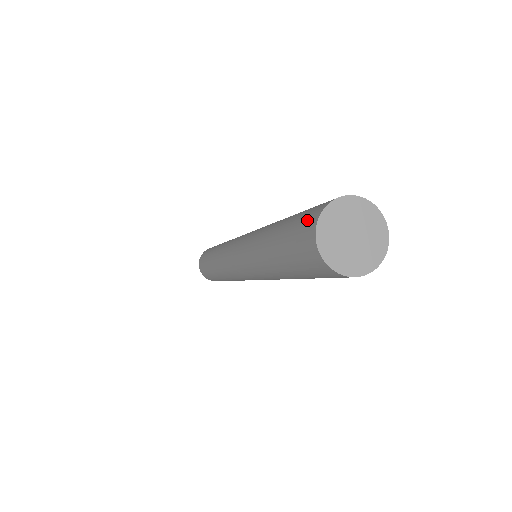
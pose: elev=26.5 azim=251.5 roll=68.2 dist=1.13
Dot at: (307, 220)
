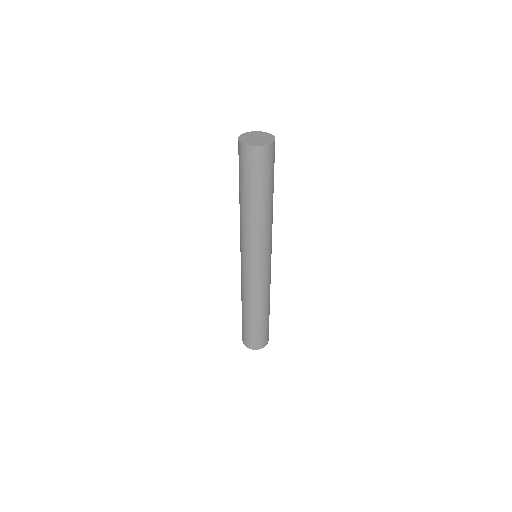
Dot at: occluded
